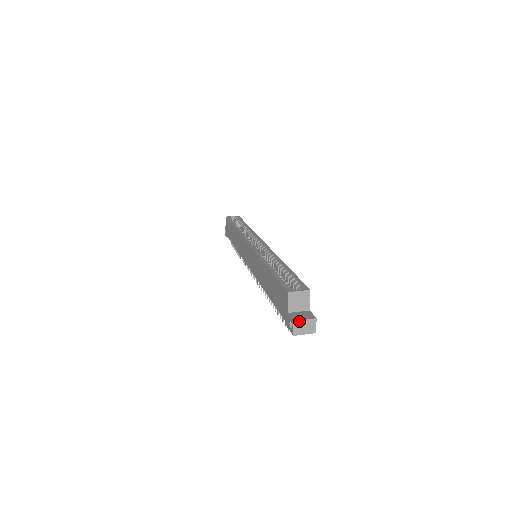
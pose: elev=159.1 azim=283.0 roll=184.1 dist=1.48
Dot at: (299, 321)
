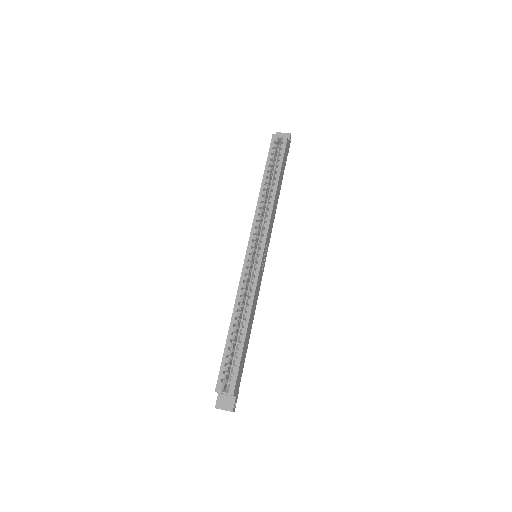
Dot at: occluded
